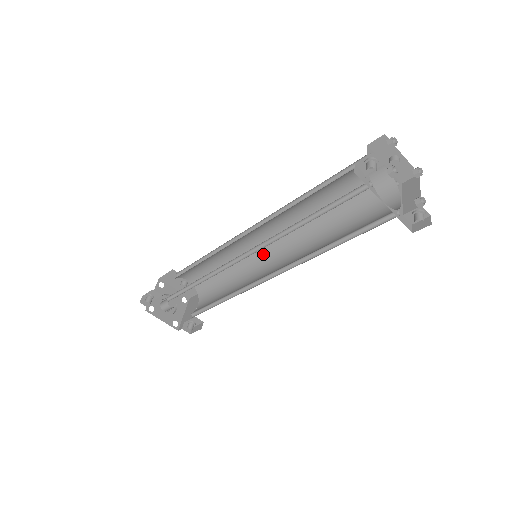
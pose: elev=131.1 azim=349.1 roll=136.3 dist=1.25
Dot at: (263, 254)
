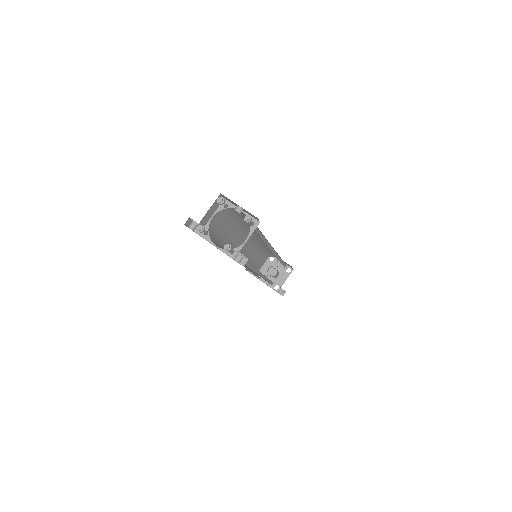
Dot at: (273, 252)
